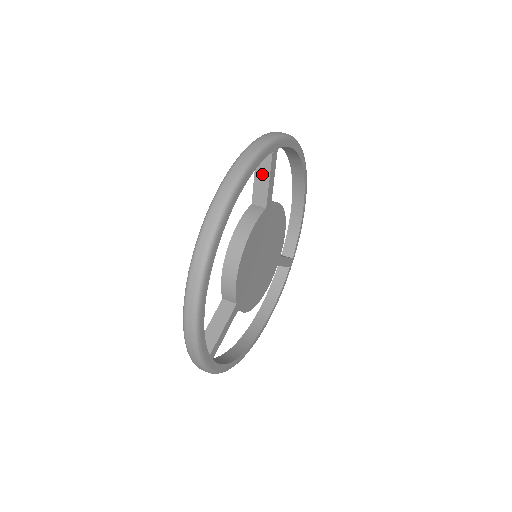
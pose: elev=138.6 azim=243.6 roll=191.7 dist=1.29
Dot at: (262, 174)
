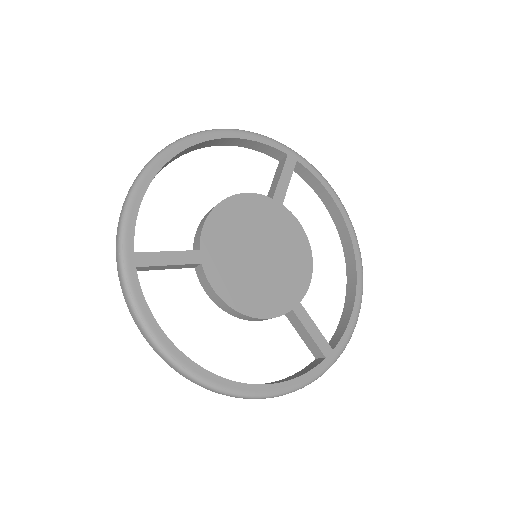
Dot at: (277, 175)
